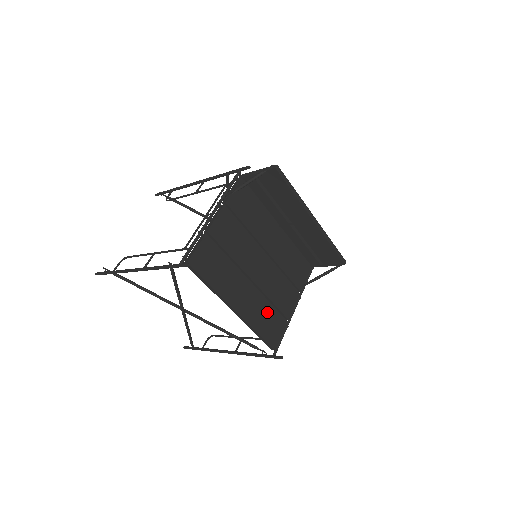
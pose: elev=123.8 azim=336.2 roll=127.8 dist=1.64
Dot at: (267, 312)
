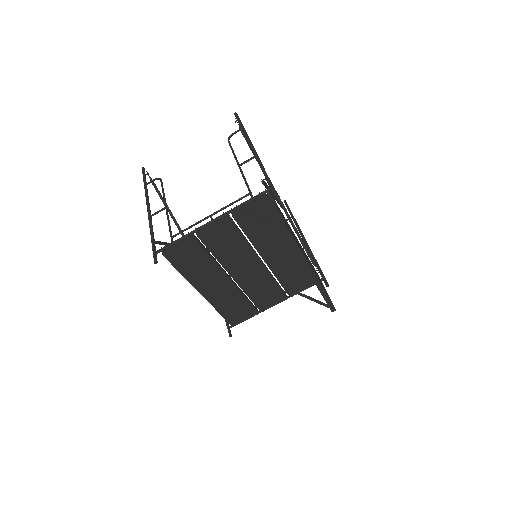
Dot at: (238, 302)
